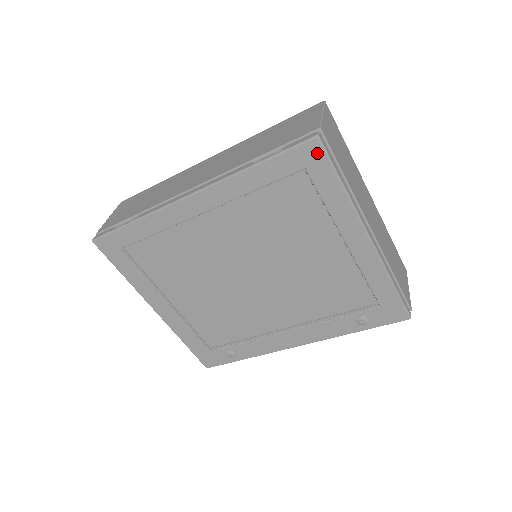
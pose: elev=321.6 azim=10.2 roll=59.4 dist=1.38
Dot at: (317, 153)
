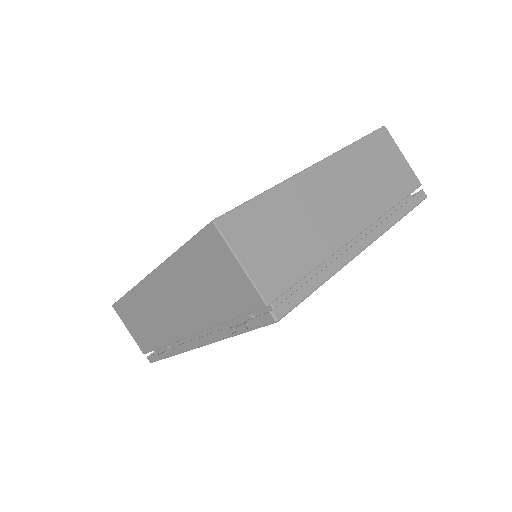
Dot at: occluded
